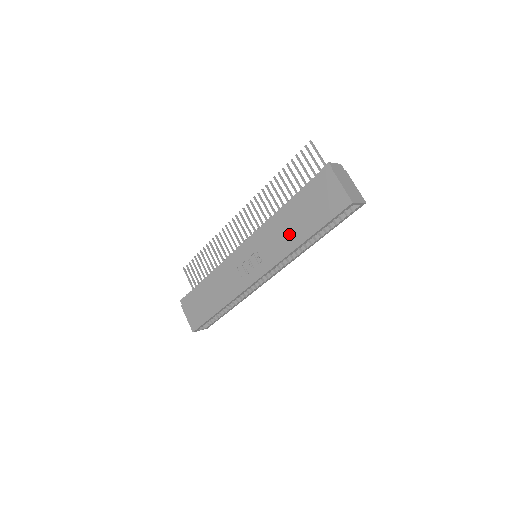
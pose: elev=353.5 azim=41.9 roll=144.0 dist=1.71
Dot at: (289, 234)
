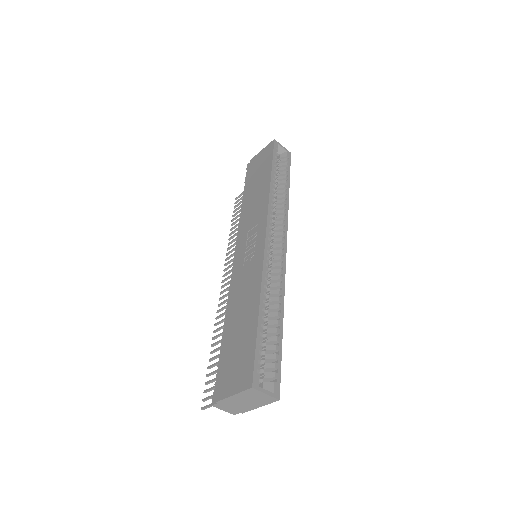
Dot at: (258, 195)
